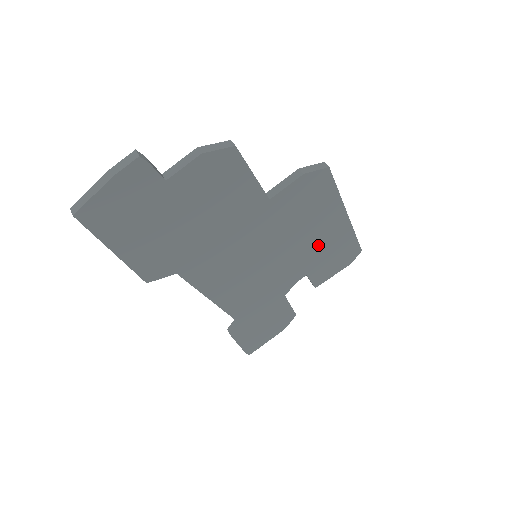
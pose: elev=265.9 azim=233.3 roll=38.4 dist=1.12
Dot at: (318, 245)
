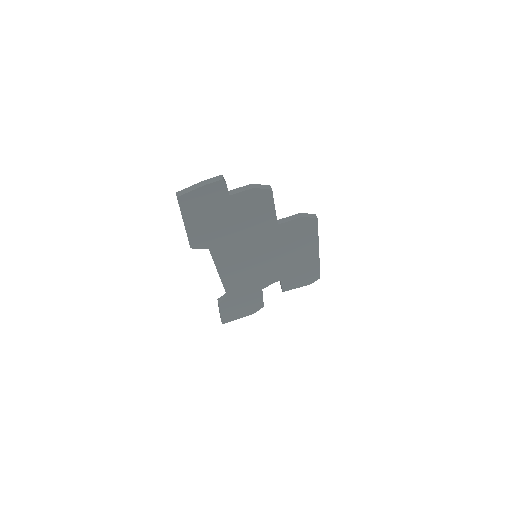
Dot at: (295, 263)
